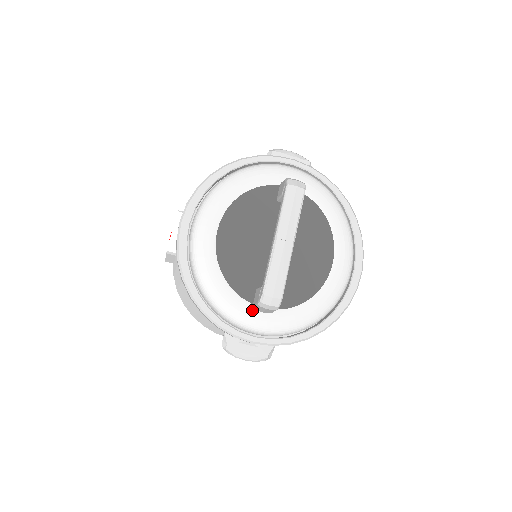
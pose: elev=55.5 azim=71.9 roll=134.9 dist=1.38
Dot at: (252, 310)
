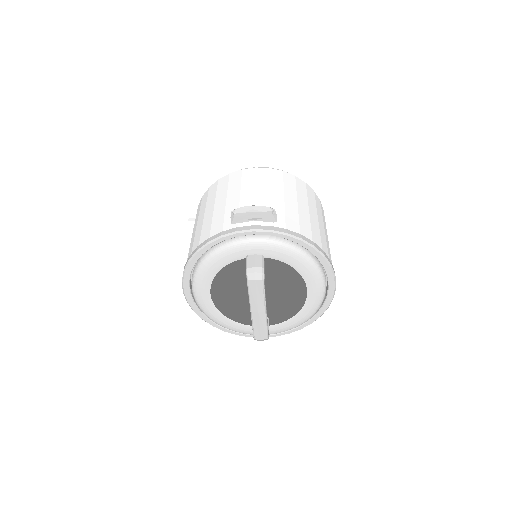
Dot at: occluded
